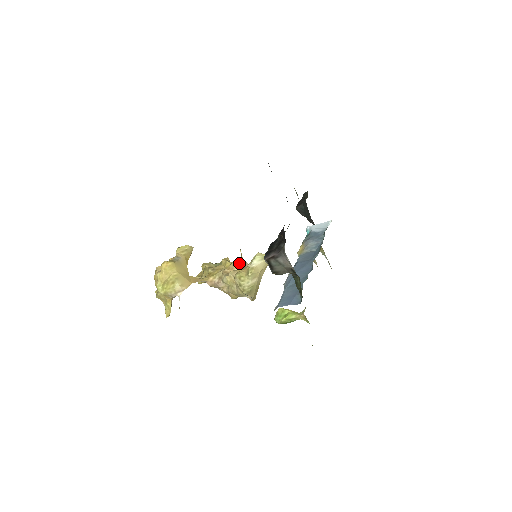
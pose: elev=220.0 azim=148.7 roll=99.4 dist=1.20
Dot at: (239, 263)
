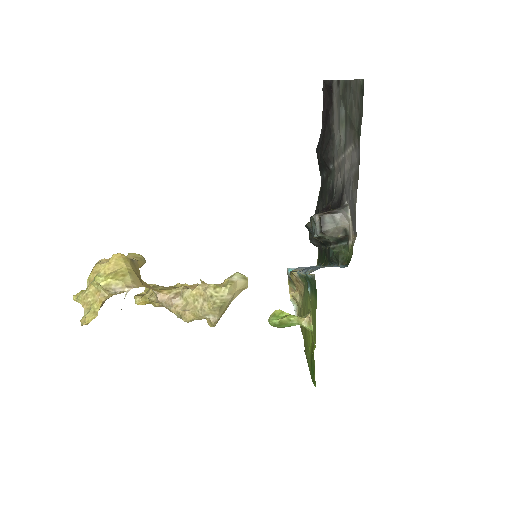
Dot at: occluded
